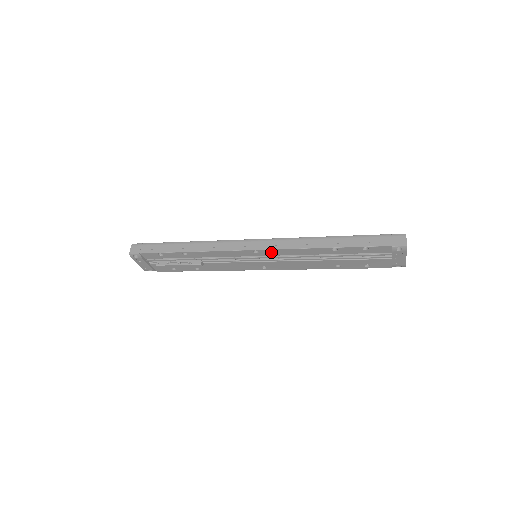
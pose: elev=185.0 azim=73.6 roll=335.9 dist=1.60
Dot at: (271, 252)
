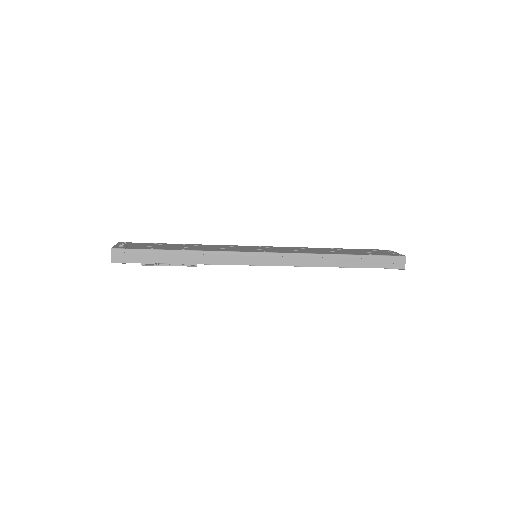
Dot at: (279, 265)
